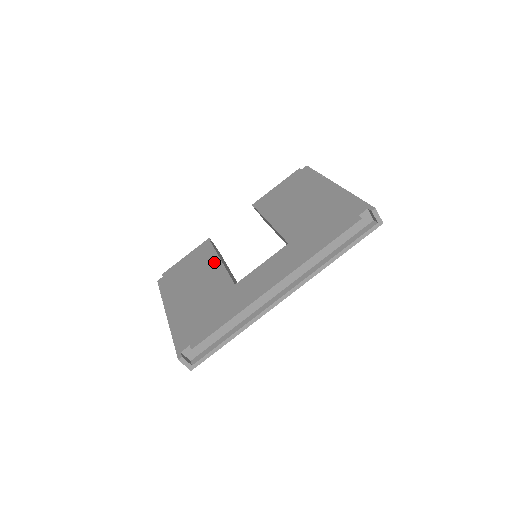
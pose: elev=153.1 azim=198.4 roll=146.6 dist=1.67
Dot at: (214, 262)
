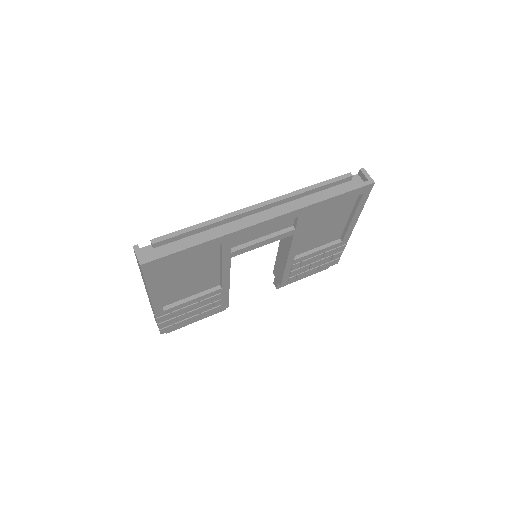
Dot at: occluded
